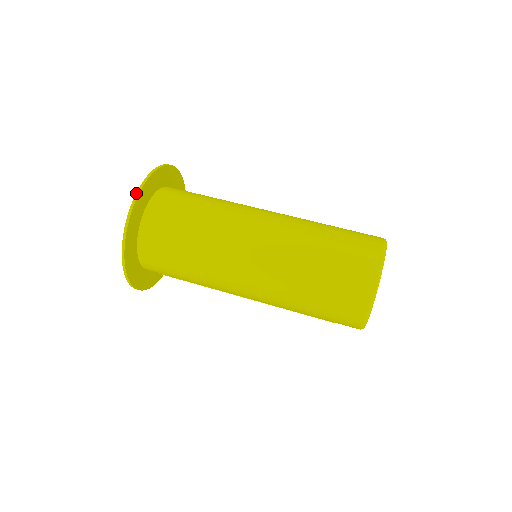
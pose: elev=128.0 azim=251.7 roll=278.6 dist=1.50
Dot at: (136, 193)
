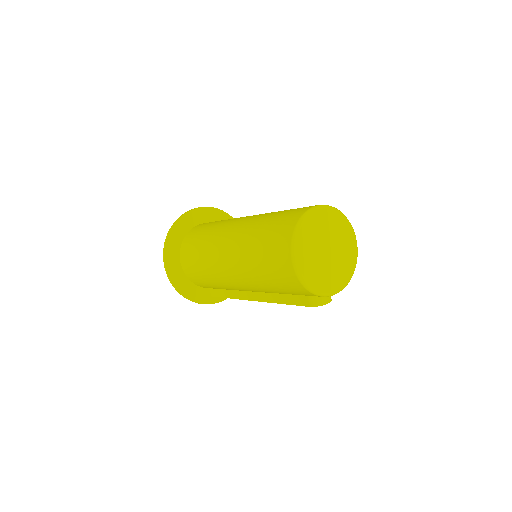
Dot at: (180, 216)
